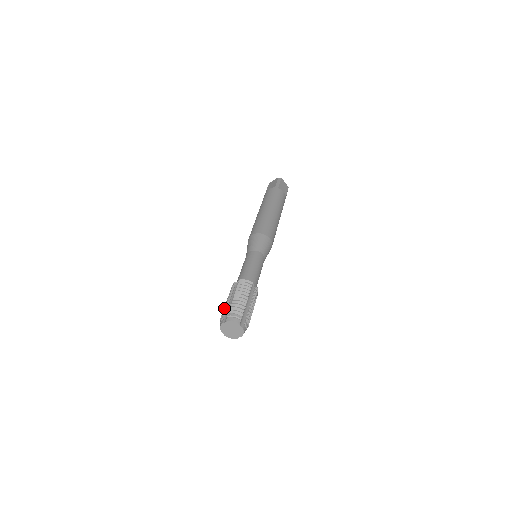
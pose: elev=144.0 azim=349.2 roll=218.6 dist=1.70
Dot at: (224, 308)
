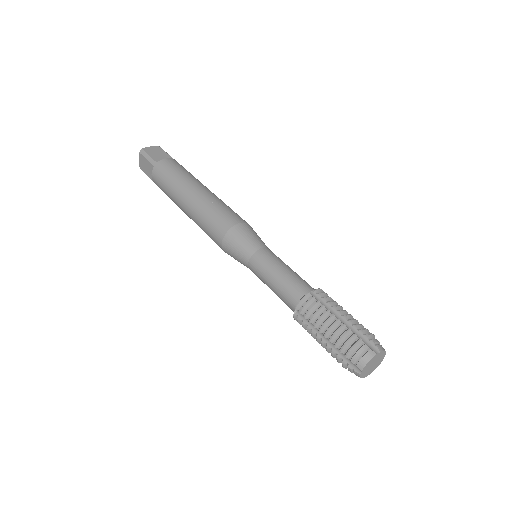
Dot at: (348, 332)
